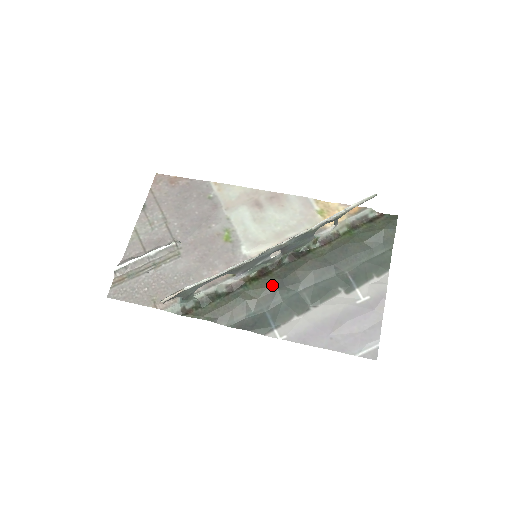
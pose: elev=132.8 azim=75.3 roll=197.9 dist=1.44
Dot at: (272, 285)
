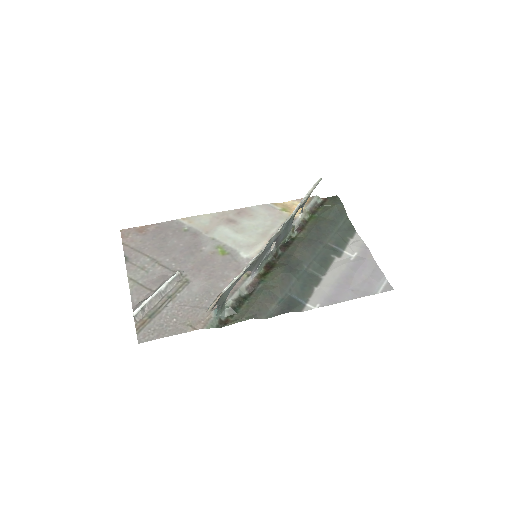
Dot at: (284, 271)
